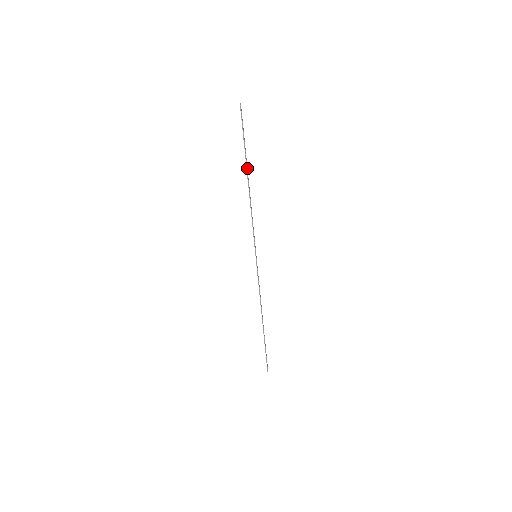
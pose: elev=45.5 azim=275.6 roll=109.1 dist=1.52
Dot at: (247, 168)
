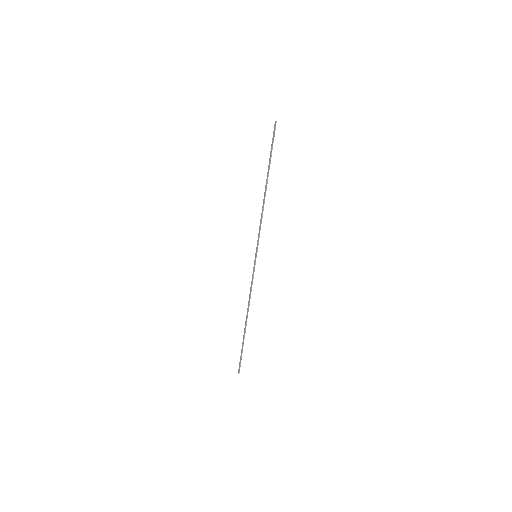
Dot at: (268, 176)
